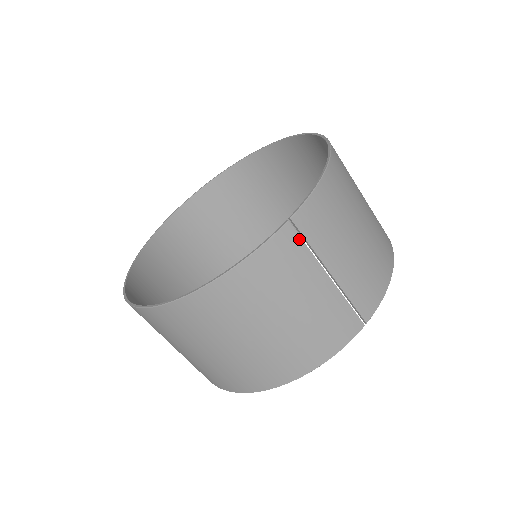
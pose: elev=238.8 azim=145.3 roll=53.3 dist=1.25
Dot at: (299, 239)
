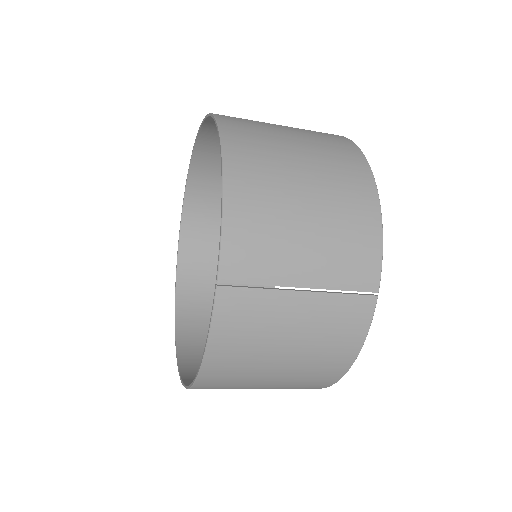
Dot at: (241, 290)
